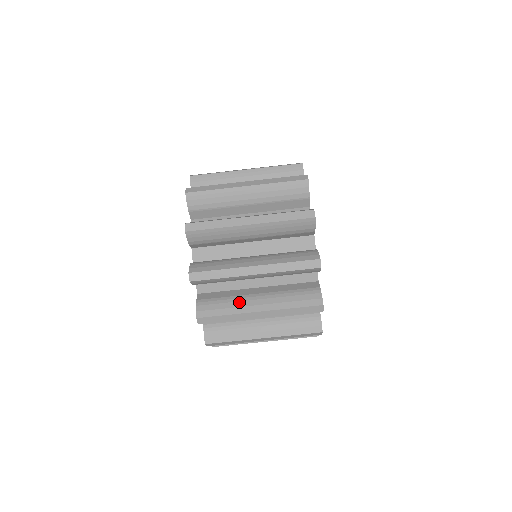
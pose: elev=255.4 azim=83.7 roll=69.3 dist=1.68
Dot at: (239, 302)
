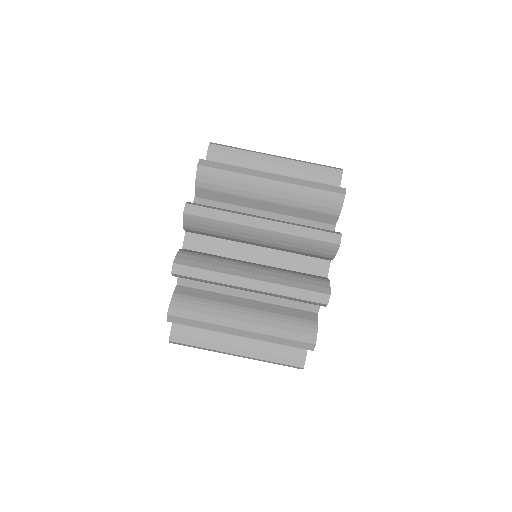
Dot at: (230, 264)
